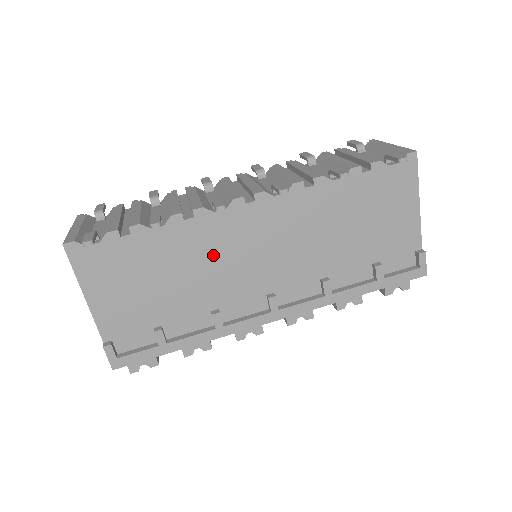
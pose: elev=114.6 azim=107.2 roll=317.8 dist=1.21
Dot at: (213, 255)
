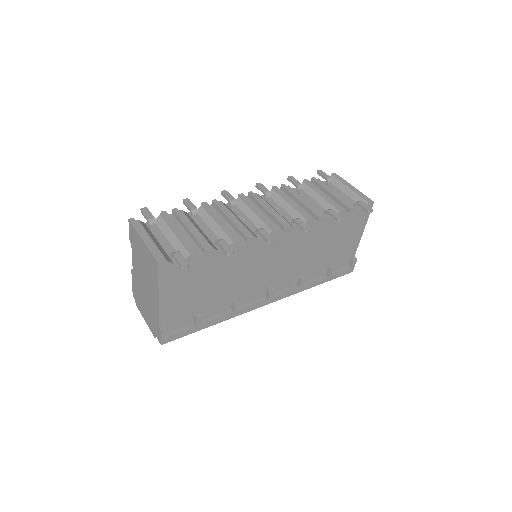
Dot at: (248, 265)
